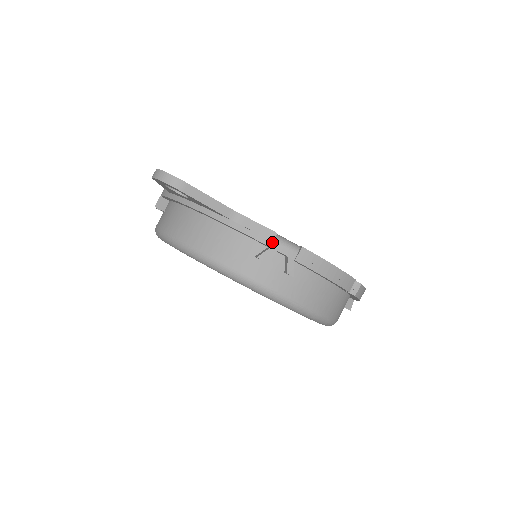
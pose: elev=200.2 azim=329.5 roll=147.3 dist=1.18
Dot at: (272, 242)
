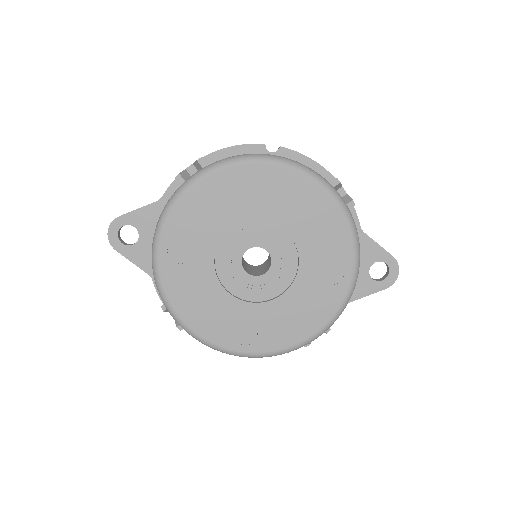
Dot at: occluded
